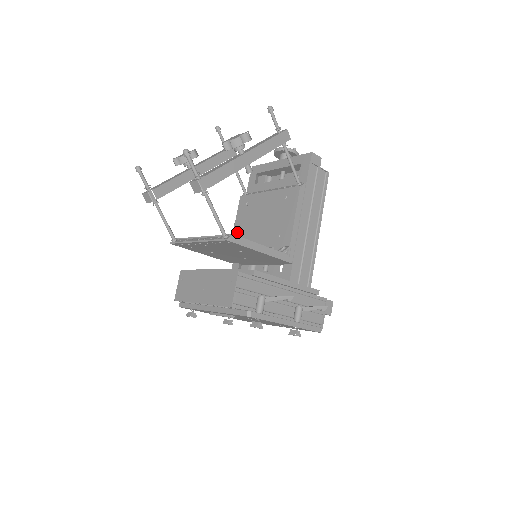
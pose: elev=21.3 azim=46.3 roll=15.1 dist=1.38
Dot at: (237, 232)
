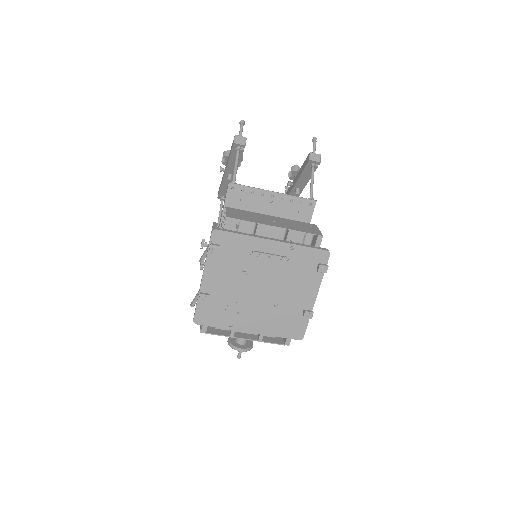
Dot at: occluded
